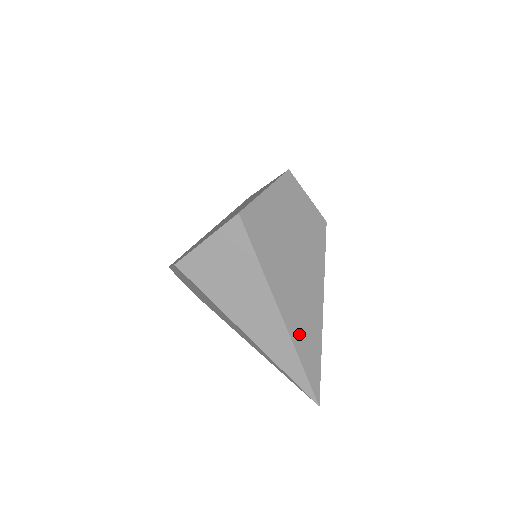
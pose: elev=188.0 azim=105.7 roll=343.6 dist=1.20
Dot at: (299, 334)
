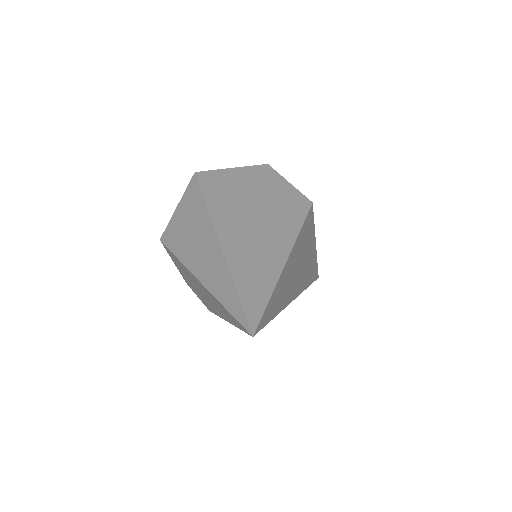
Dot at: (241, 264)
